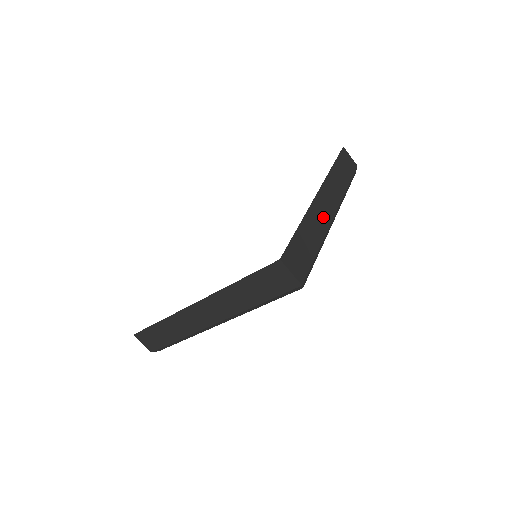
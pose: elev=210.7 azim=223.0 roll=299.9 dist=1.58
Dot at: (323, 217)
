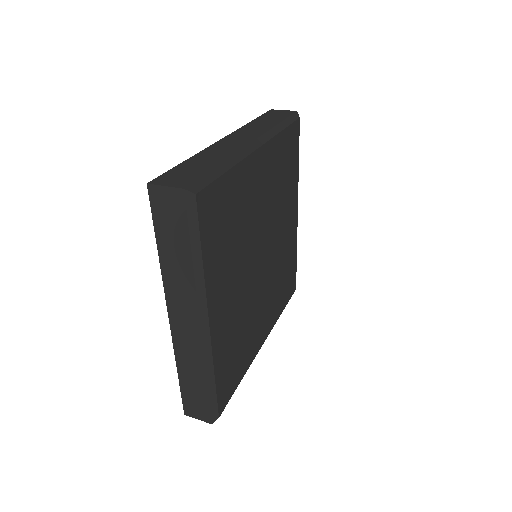
Dot at: (231, 147)
